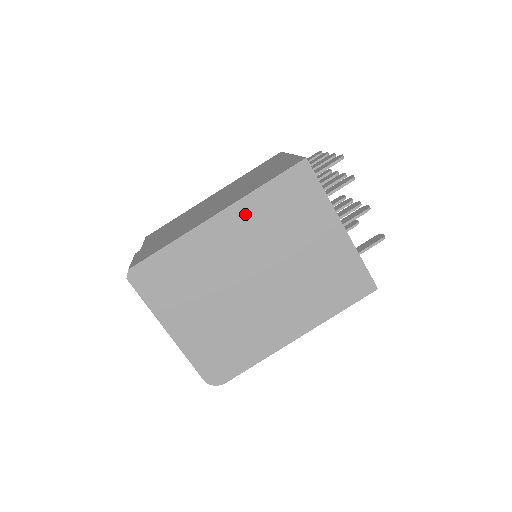
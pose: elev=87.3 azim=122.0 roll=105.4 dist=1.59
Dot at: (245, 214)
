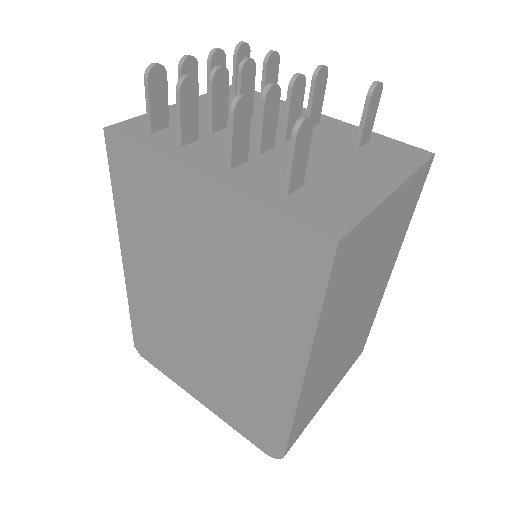
Dot at: (133, 242)
